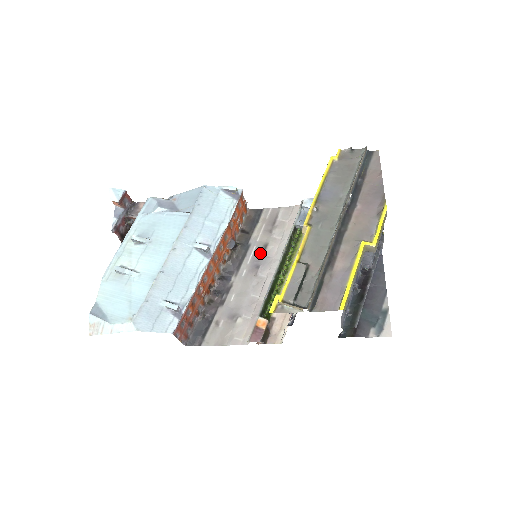
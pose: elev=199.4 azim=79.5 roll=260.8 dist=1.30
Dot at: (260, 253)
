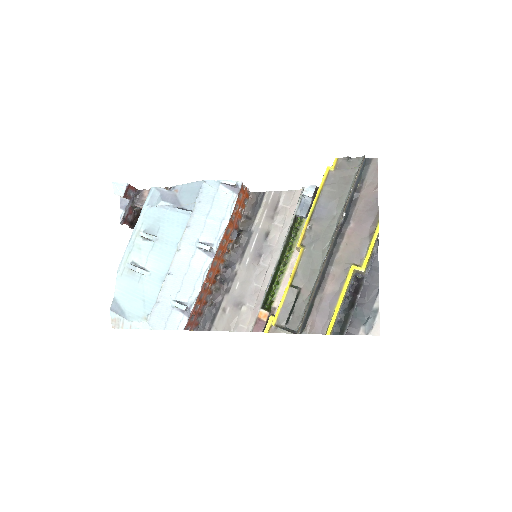
Dot at: (262, 241)
